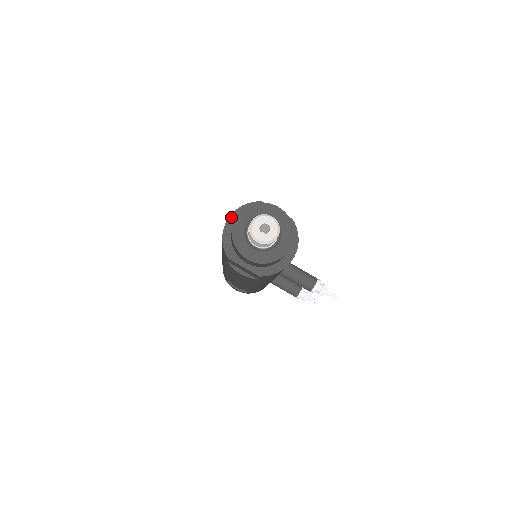
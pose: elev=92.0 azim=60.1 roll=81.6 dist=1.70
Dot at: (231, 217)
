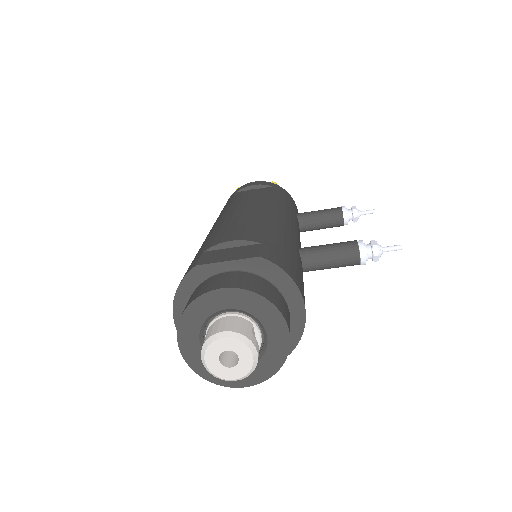
Dot at: (176, 318)
